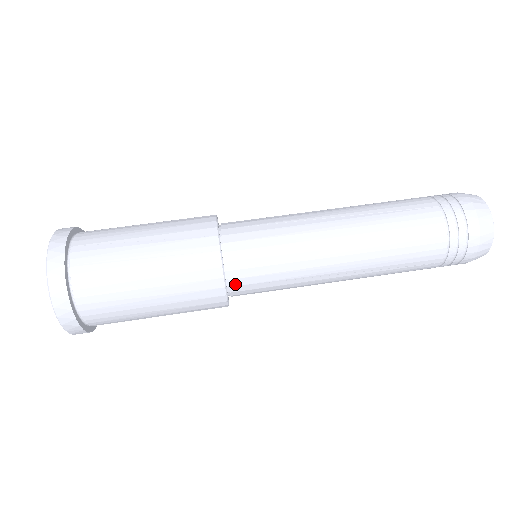
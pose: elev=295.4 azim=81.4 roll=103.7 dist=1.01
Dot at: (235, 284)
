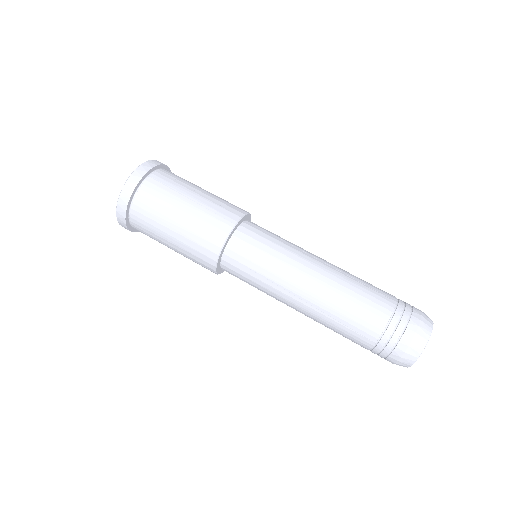
Dot at: (229, 254)
